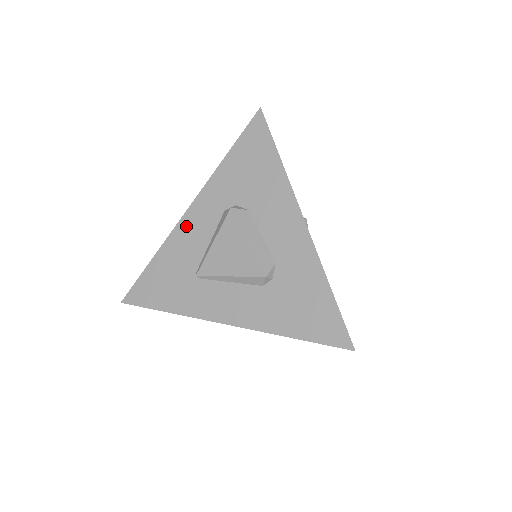
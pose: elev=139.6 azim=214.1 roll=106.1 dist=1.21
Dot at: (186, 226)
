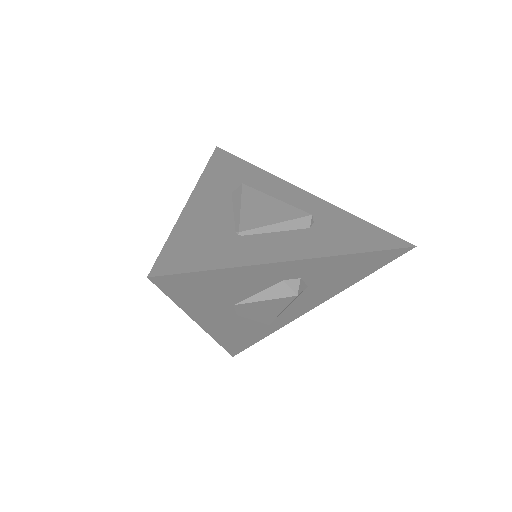
Dot at: (197, 206)
